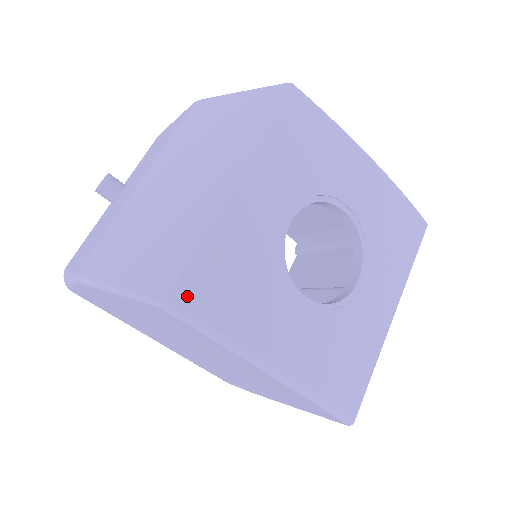
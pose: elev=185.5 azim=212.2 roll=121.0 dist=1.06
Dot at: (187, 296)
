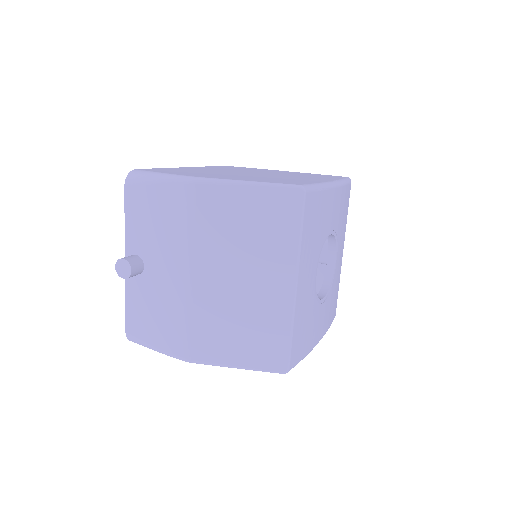
Dot at: (294, 360)
